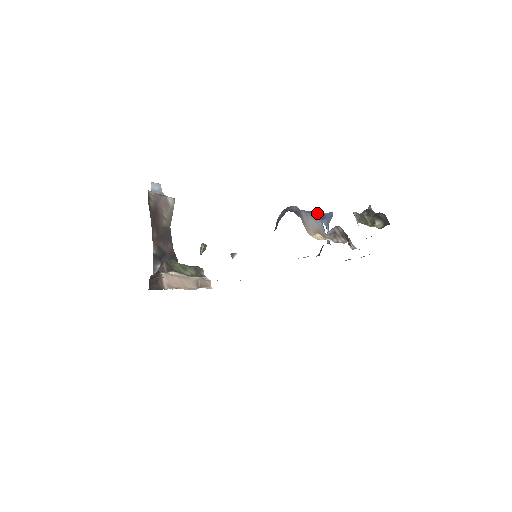
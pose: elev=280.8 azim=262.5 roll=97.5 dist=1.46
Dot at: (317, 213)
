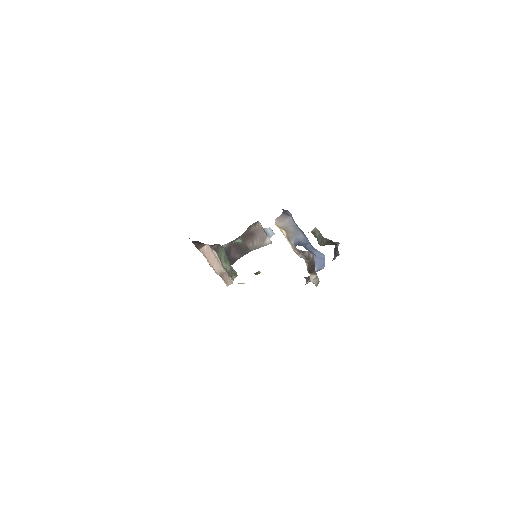
Dot at: (307, 238)
